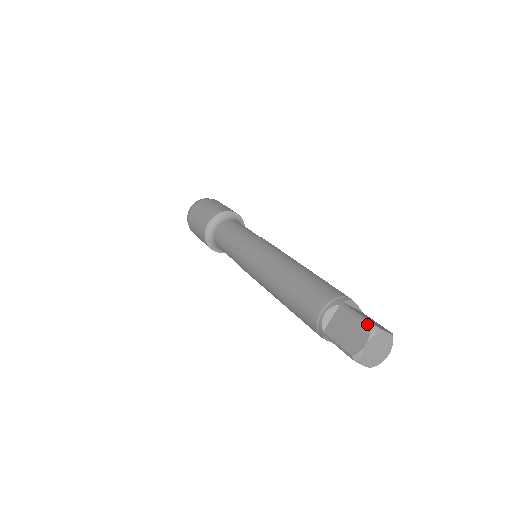
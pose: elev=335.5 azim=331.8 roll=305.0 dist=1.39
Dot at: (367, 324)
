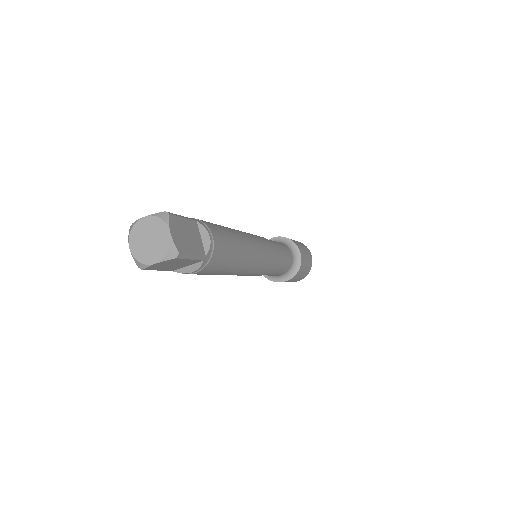
Dot at: occluded
